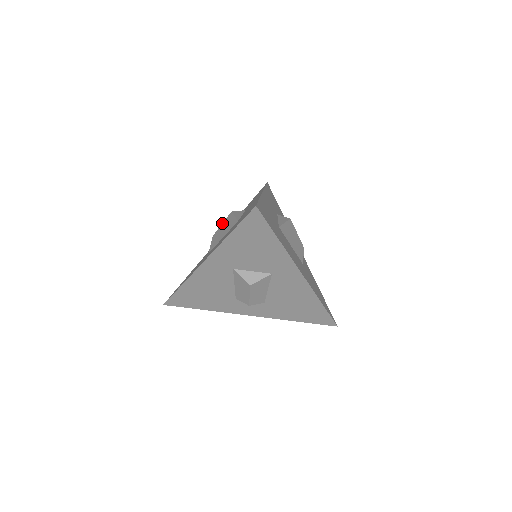
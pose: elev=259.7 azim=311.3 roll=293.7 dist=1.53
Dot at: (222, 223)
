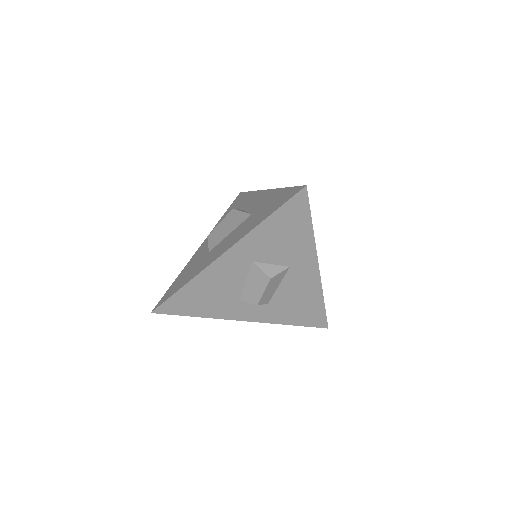
Dot at: occluded
